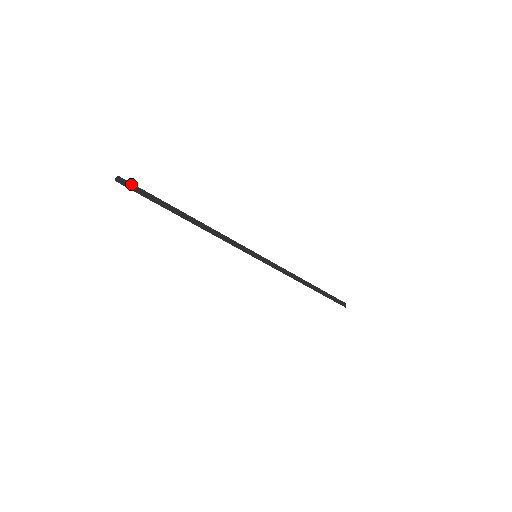
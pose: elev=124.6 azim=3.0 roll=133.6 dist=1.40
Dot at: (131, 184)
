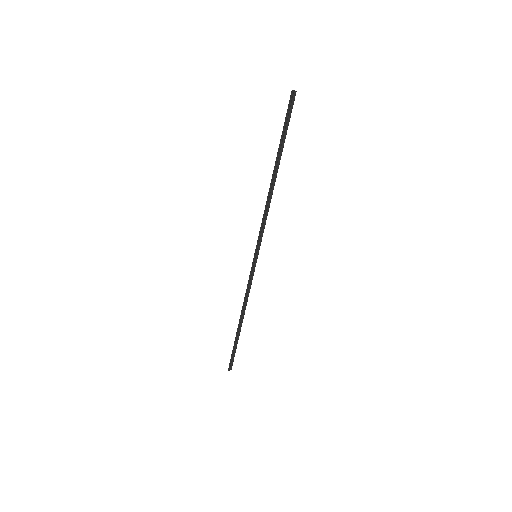
Dot at: occluded
